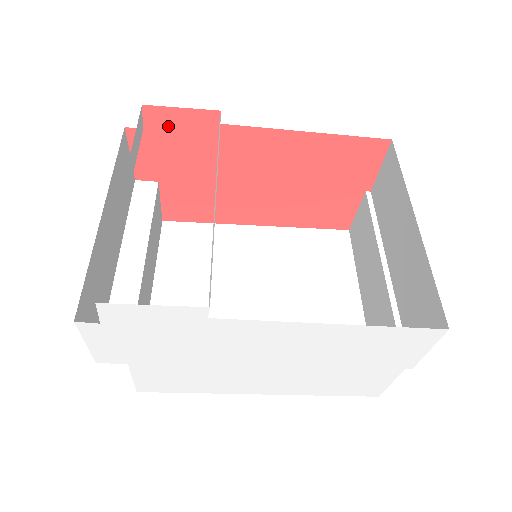
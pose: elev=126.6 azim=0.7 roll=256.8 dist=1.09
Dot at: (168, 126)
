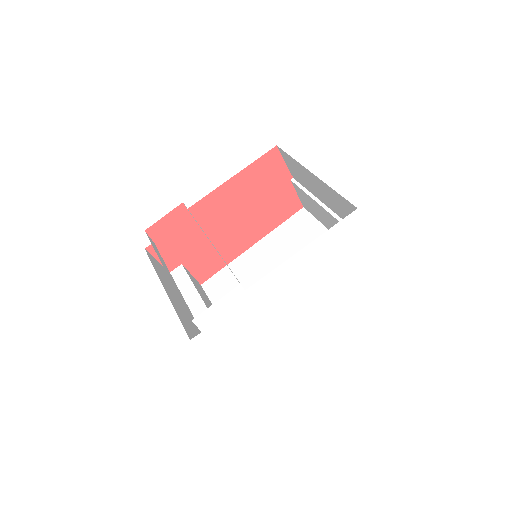
Dot at: (164, 231)
